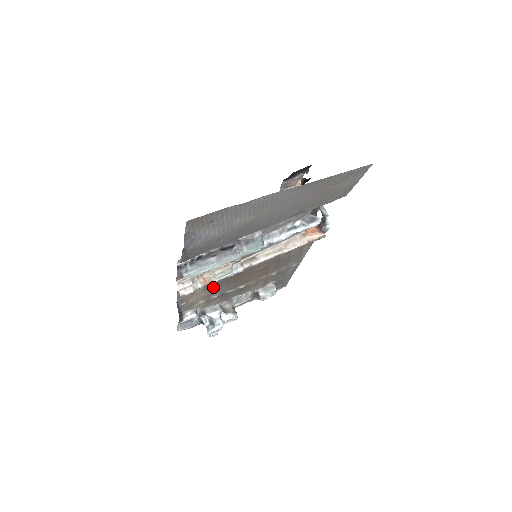
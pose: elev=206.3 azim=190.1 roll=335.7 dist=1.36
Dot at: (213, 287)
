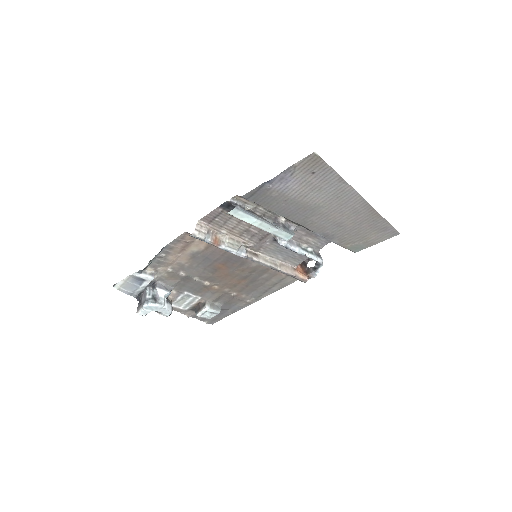
Dot at: (197, 260)
